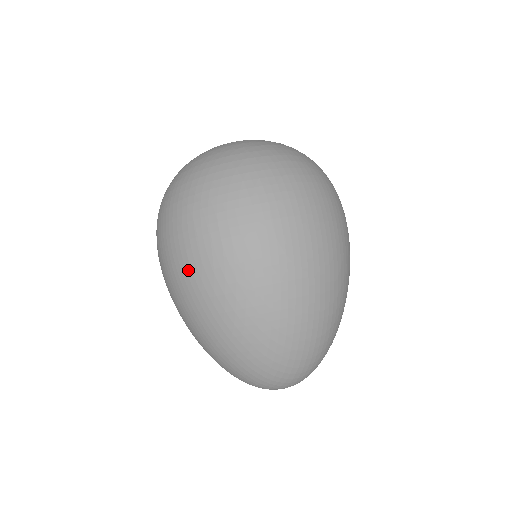
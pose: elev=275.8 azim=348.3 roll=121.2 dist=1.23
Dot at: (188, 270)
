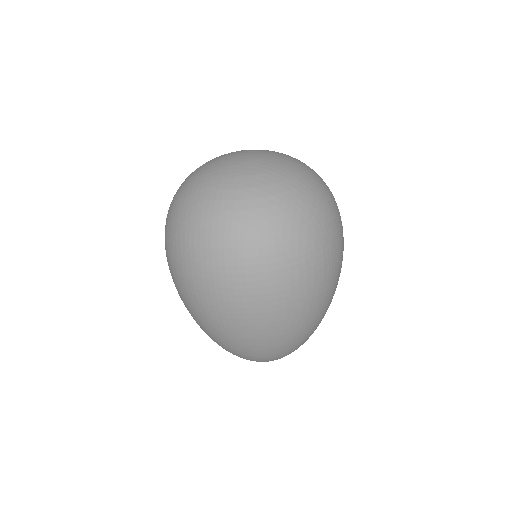
Dot at: occluded
